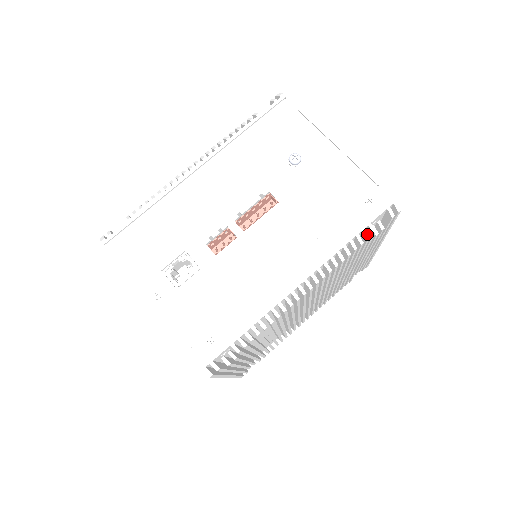
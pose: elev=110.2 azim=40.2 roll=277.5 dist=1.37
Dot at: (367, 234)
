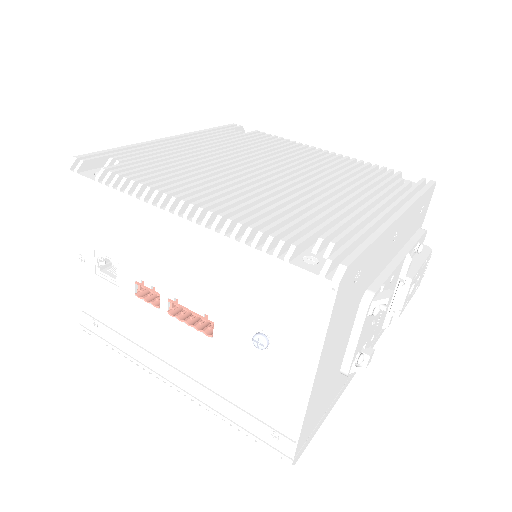
Dot at: (247, 435)
